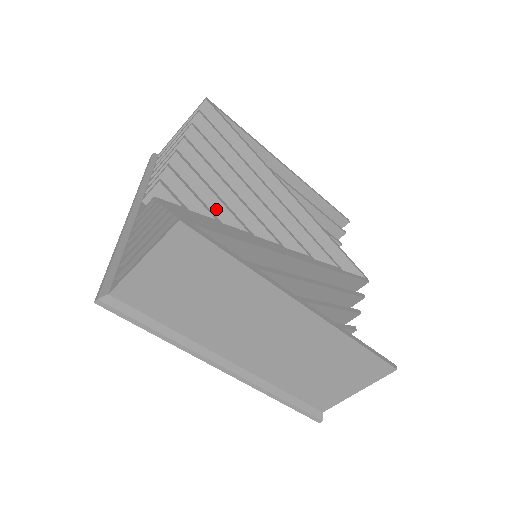
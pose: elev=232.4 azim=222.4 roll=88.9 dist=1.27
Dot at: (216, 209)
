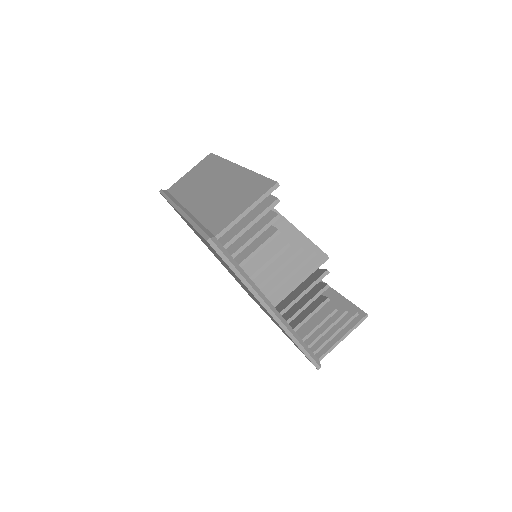
Dot at: occluded
